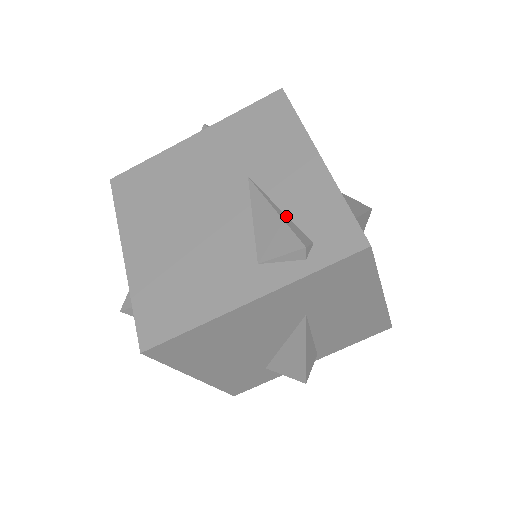
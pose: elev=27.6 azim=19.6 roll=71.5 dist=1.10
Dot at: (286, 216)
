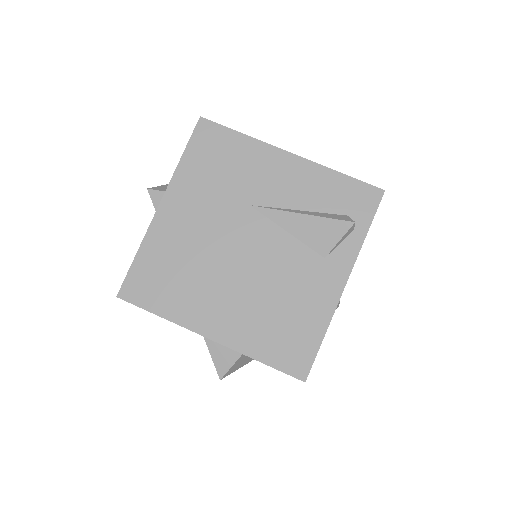
Dot at: (311, 212)
